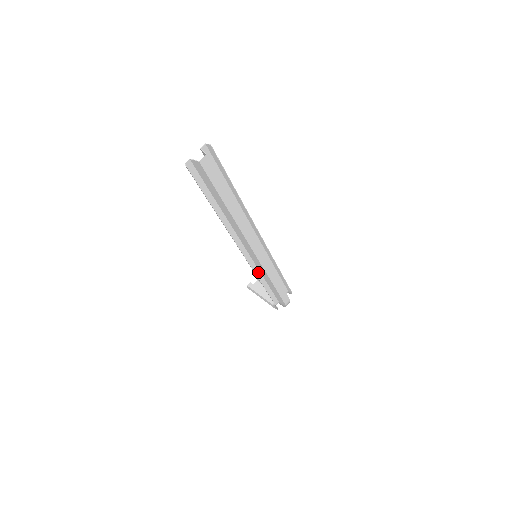
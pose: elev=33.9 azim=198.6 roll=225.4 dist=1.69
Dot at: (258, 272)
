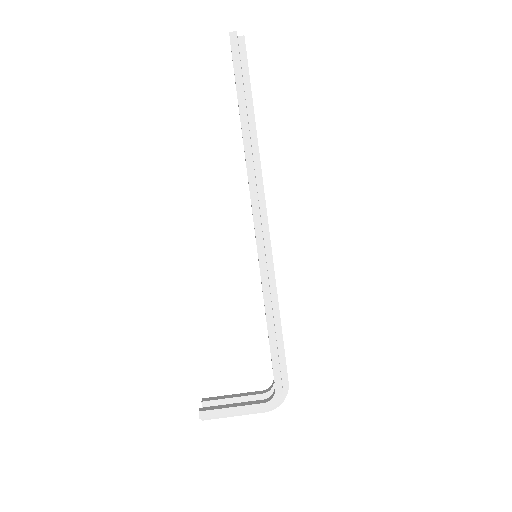
Dot at: (262, 285)
